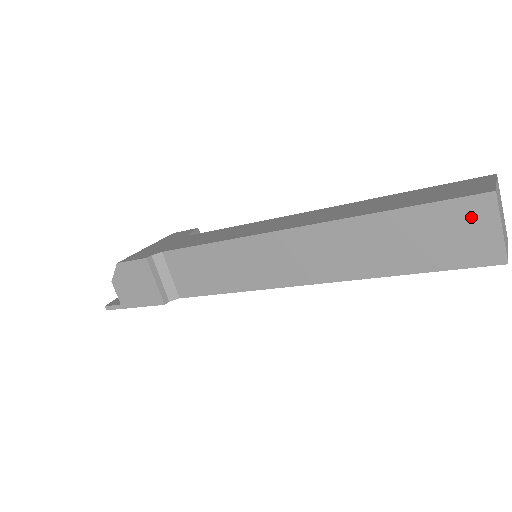
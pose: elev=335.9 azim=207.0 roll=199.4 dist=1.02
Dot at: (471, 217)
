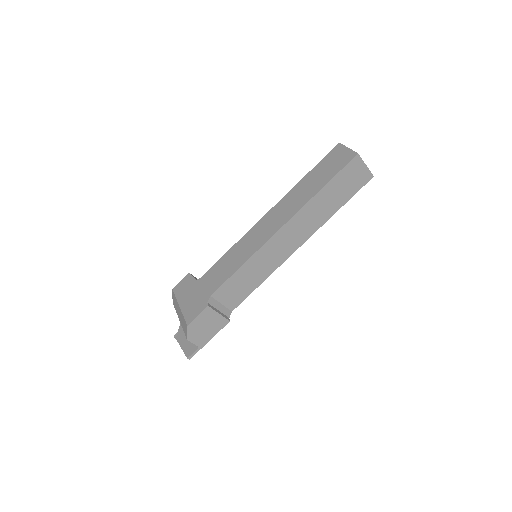
Dot at: (354, 169)
